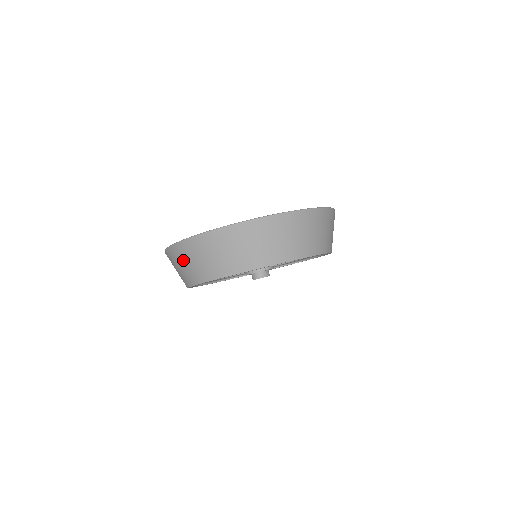
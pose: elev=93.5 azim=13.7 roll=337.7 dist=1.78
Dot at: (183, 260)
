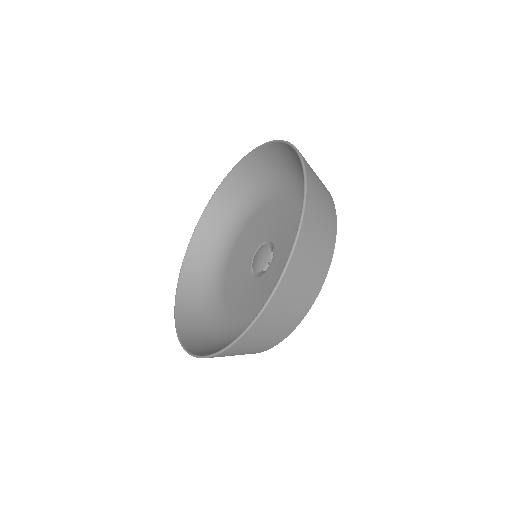
Dot at: occluded
